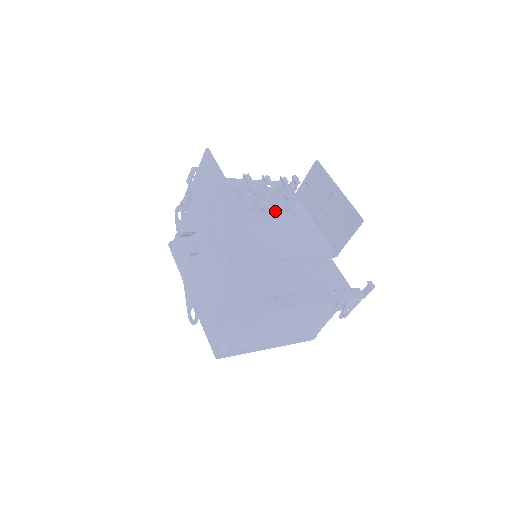
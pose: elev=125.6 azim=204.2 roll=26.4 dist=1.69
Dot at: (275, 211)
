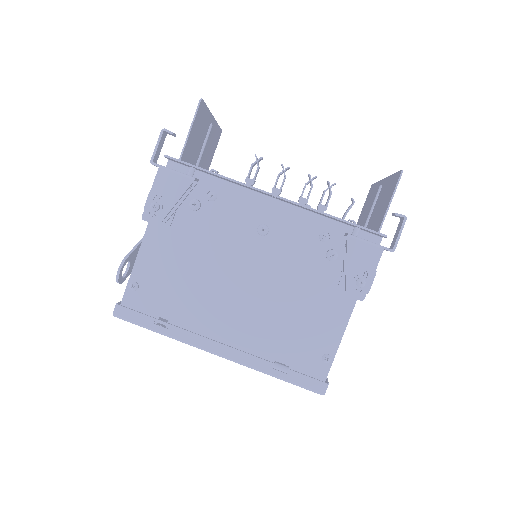
Dot at: occluded
